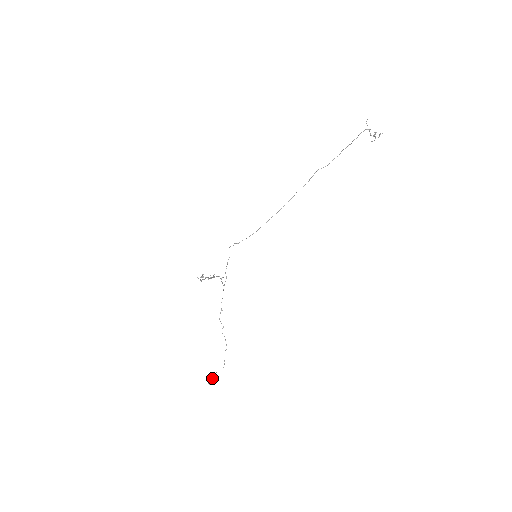
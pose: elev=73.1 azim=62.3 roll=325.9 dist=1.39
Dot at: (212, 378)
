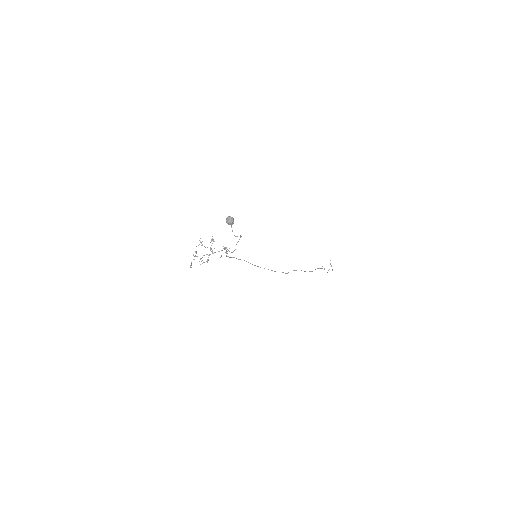
Dot at: (231, 221)
